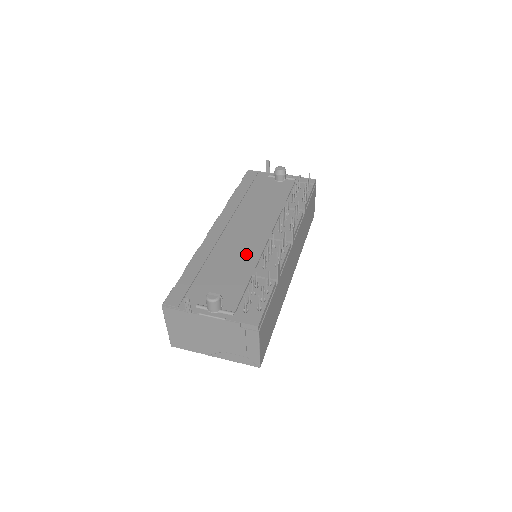
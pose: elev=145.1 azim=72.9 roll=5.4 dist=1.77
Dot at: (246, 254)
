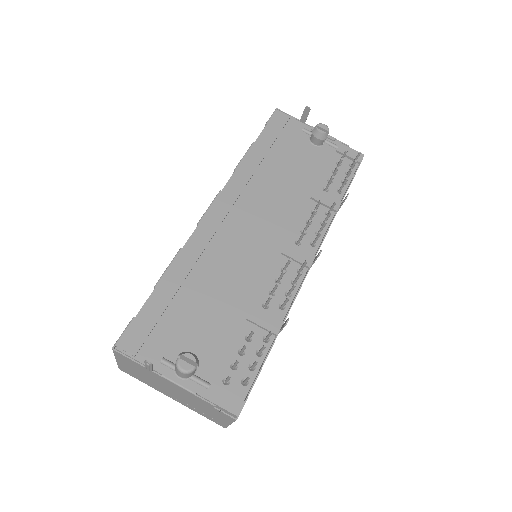
Dot at: (245, 276)
